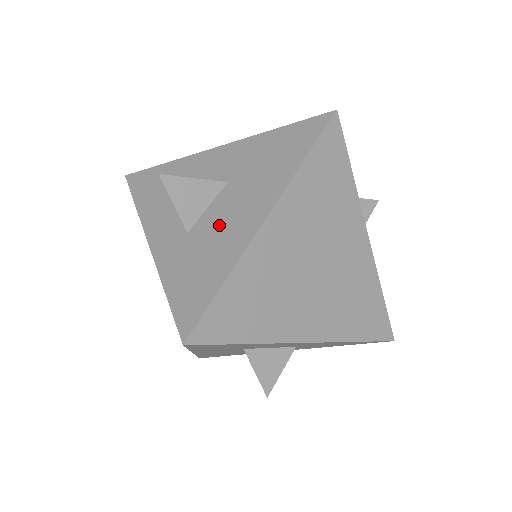
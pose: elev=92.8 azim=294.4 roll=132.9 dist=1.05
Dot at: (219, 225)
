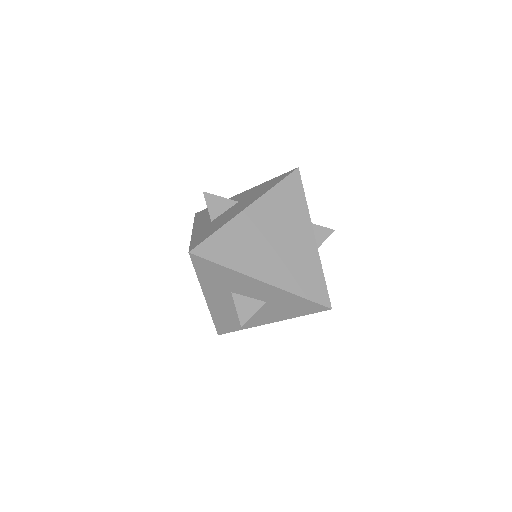
Dot at: (226, 215)
